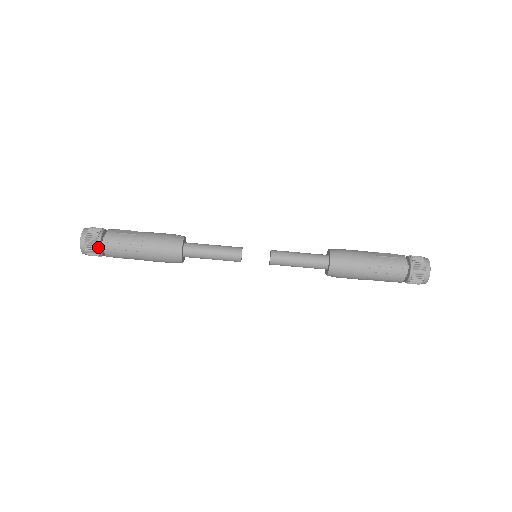
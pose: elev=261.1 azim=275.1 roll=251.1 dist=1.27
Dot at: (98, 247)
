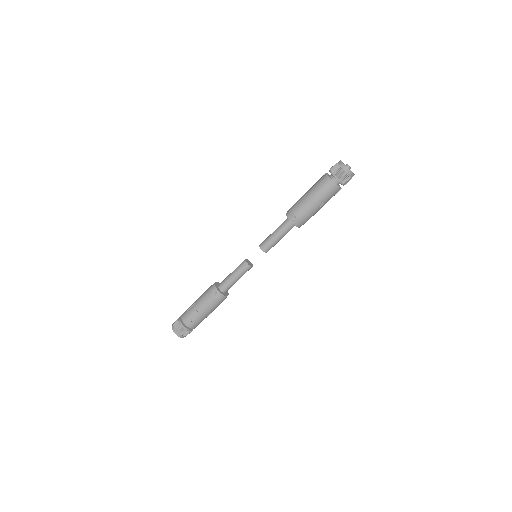
Dot at: (192, 330)
